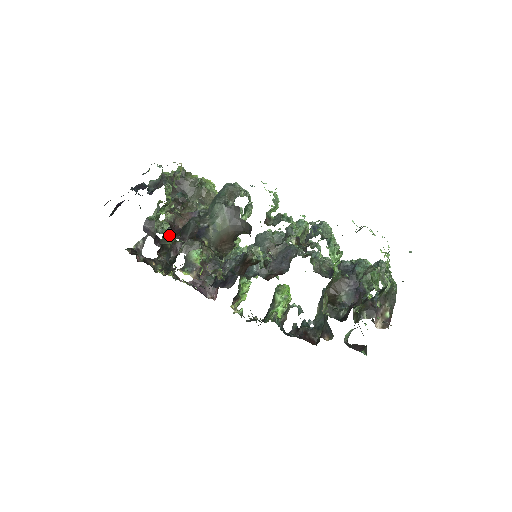
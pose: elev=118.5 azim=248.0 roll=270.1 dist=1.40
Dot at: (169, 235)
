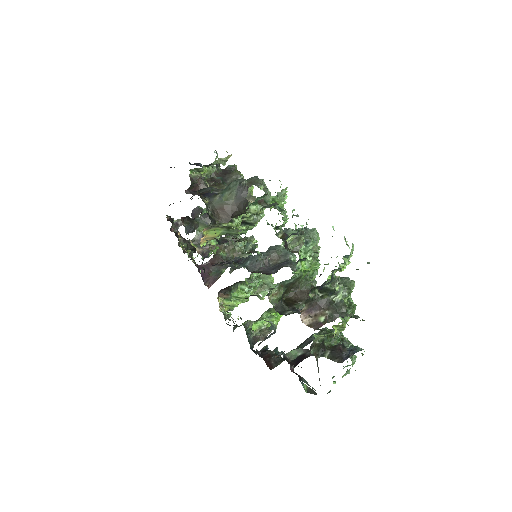
Dot at: (187, 191)
